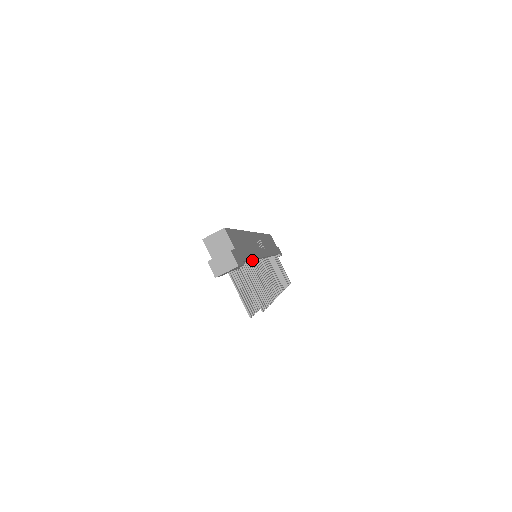
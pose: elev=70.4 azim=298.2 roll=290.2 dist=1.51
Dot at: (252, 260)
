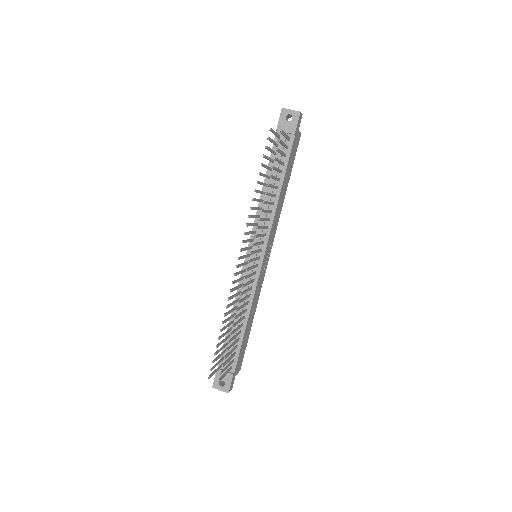
Dot at: (277, 194)
